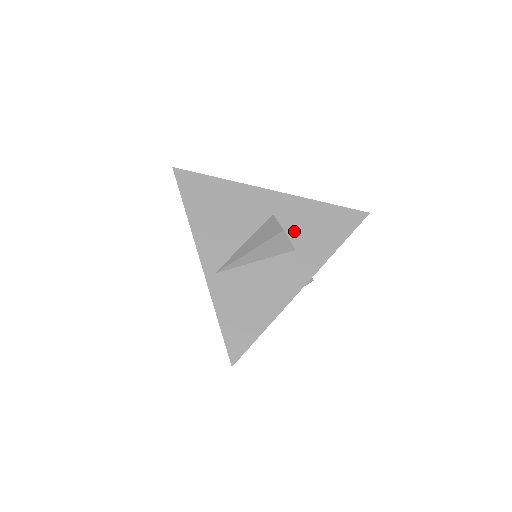
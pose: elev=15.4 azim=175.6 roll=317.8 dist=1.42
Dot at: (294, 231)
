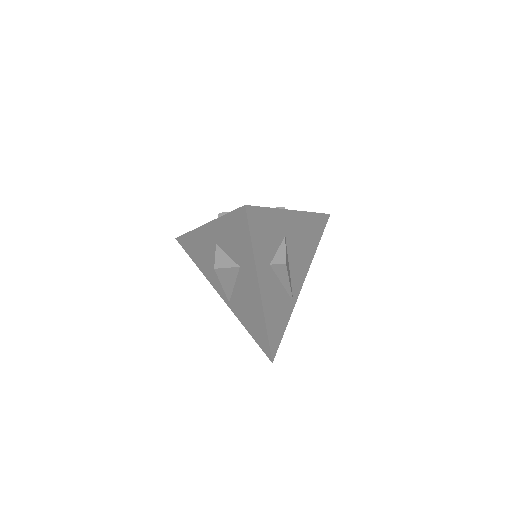
Dot at: (230, 252)
